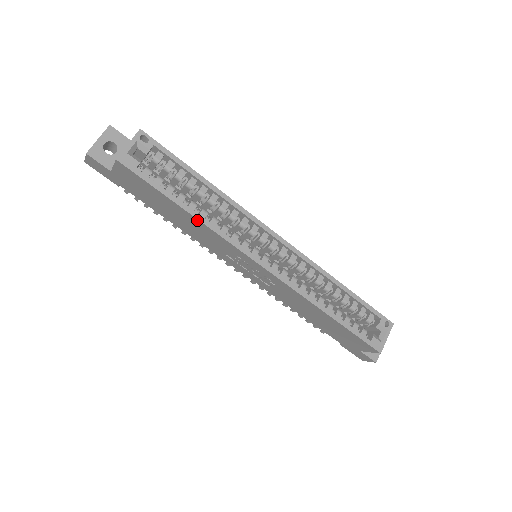
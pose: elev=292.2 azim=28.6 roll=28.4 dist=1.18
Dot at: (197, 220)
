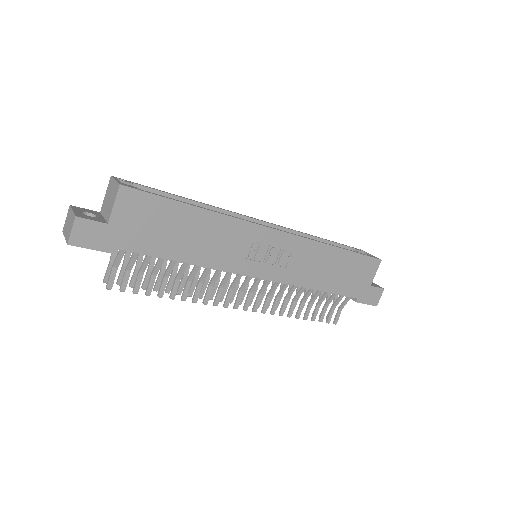
Dot at: (210, 213)
